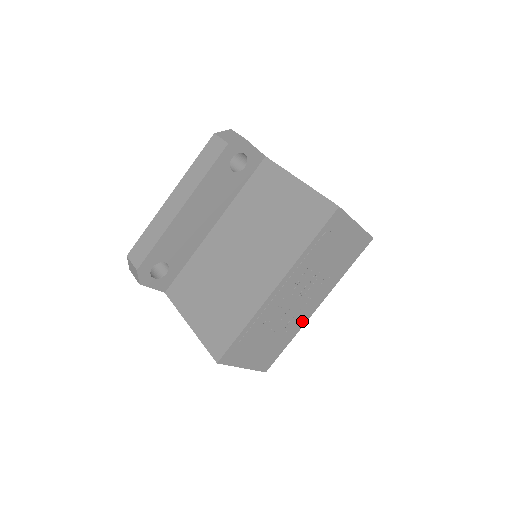
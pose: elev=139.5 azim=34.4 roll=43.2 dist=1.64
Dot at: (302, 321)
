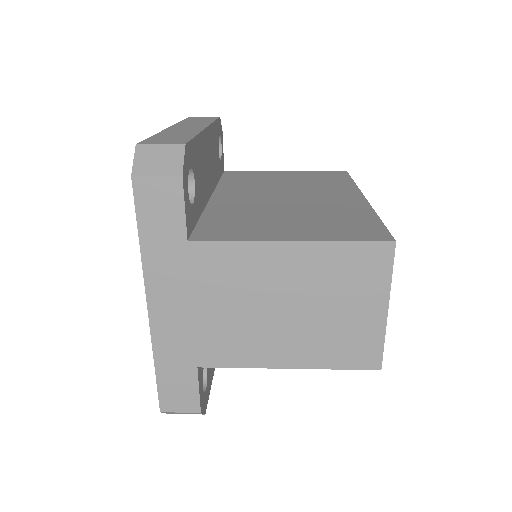
Dot at: occluded
